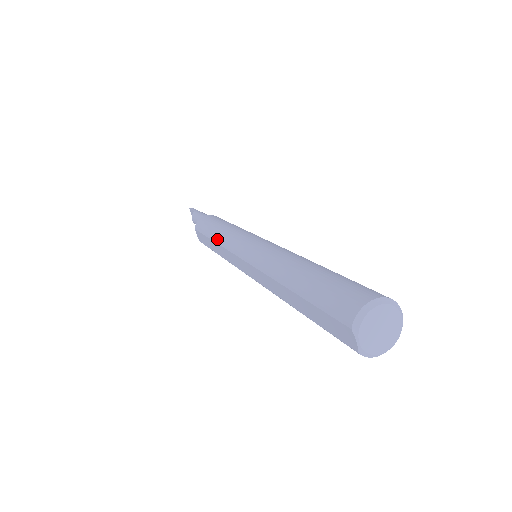
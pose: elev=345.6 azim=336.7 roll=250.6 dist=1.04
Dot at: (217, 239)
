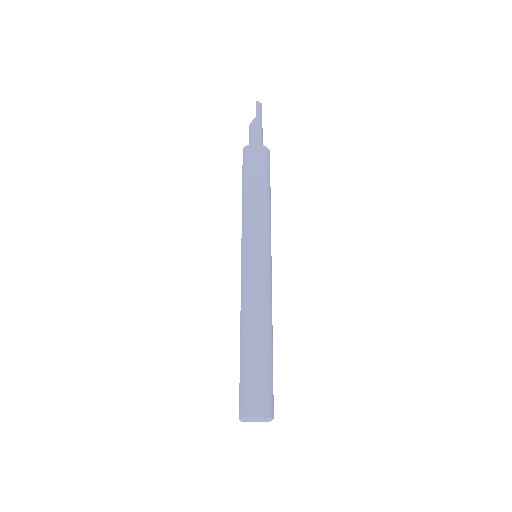
Dot at: (243, 206)
